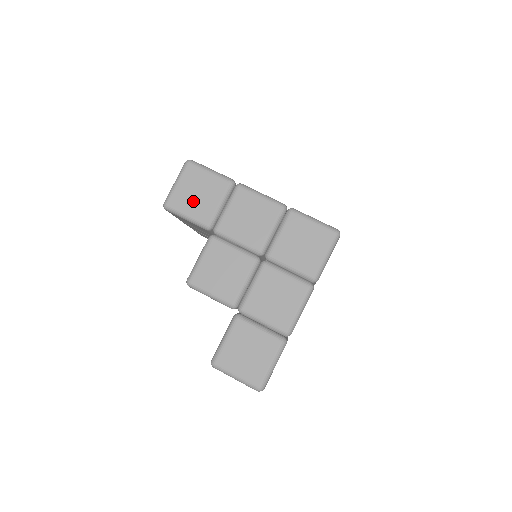
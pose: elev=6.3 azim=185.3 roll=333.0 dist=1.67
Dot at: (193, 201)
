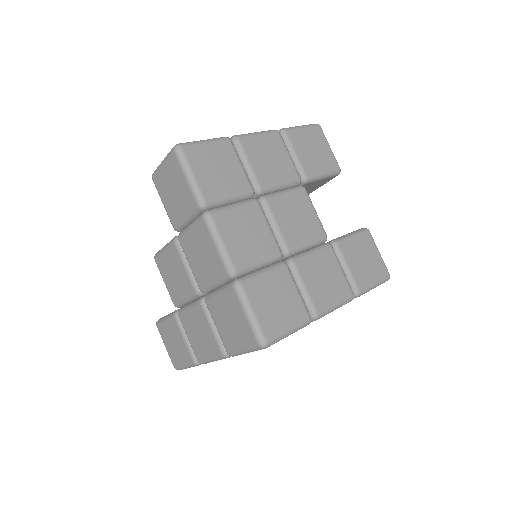
Dot at: (169, 195)
